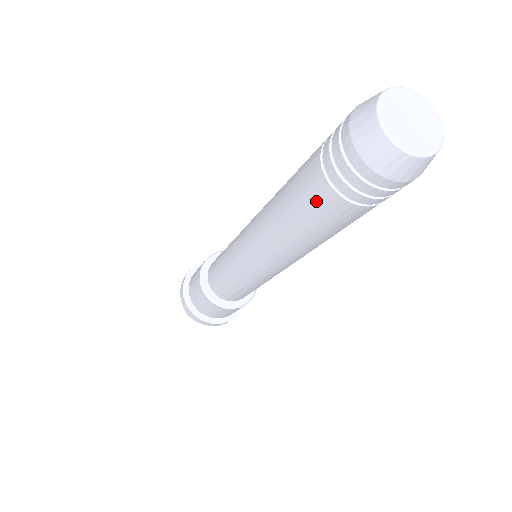
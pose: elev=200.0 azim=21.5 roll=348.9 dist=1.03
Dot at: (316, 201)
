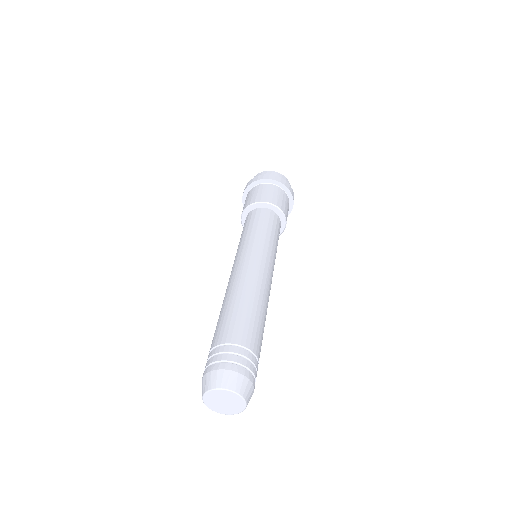
Dot at: occluded
